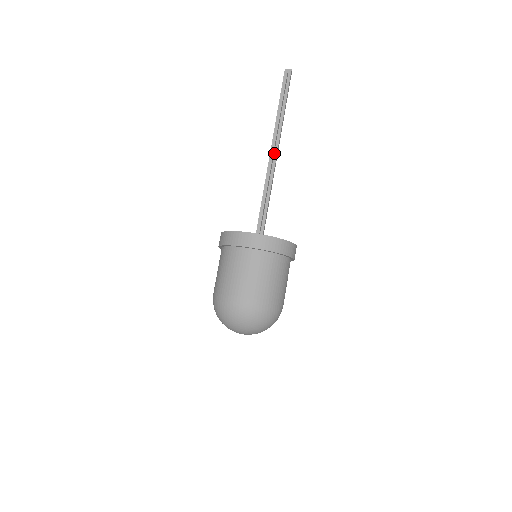
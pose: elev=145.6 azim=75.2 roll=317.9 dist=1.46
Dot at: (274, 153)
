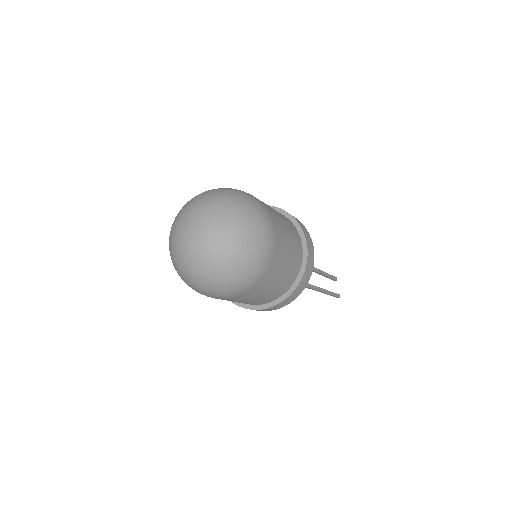
Dot at: occluded
